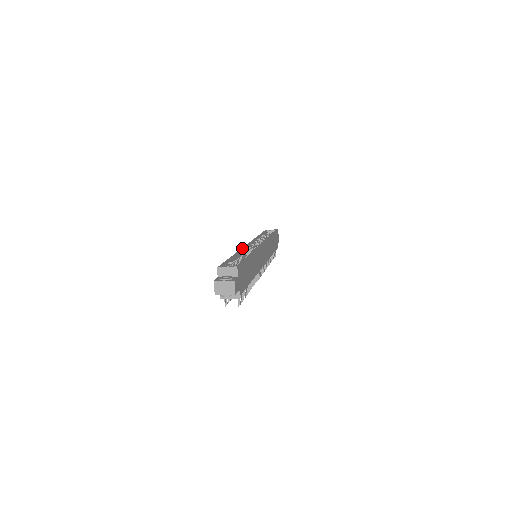
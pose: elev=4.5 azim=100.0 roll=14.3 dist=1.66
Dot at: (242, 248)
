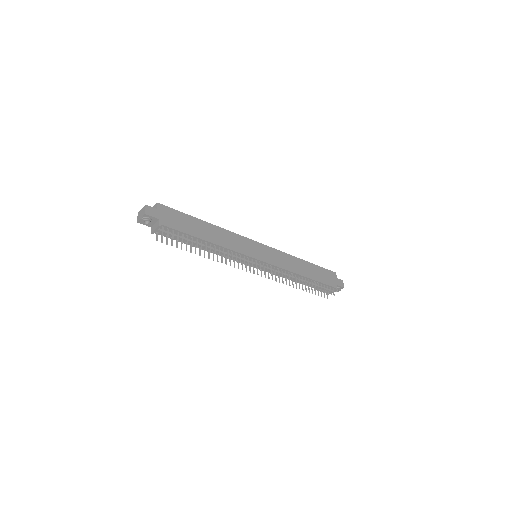
Dot at: occluded
